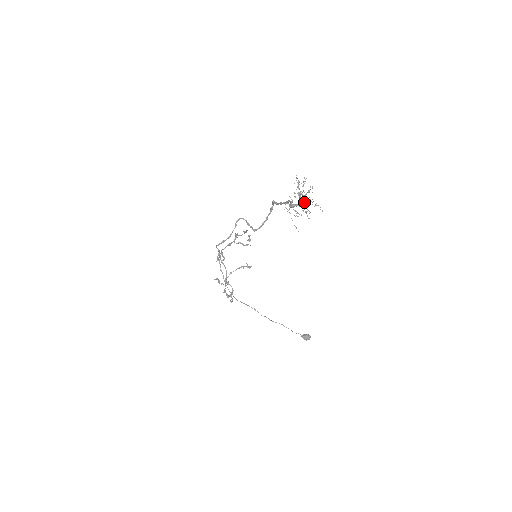
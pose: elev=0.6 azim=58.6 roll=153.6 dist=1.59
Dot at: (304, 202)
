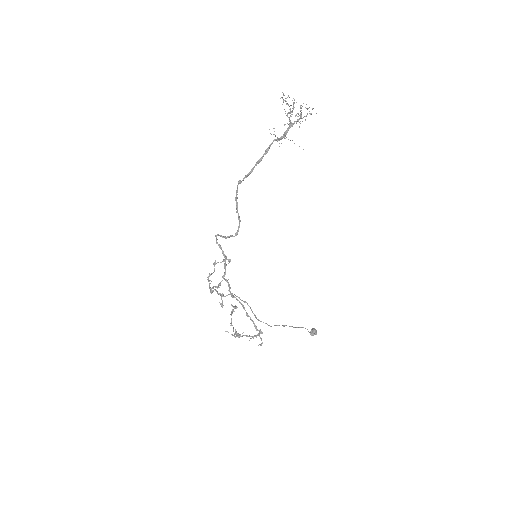
Dot at: (300, 111)
